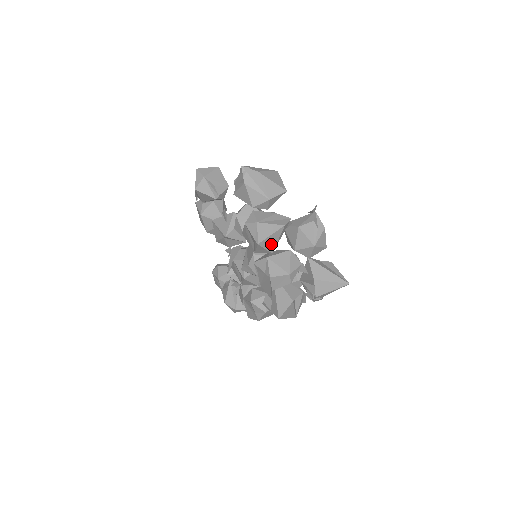
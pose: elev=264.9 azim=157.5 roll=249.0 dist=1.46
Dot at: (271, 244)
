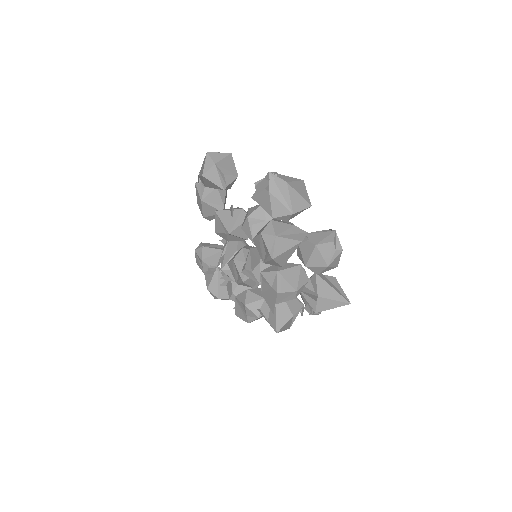
Dot at: (284, 259)
